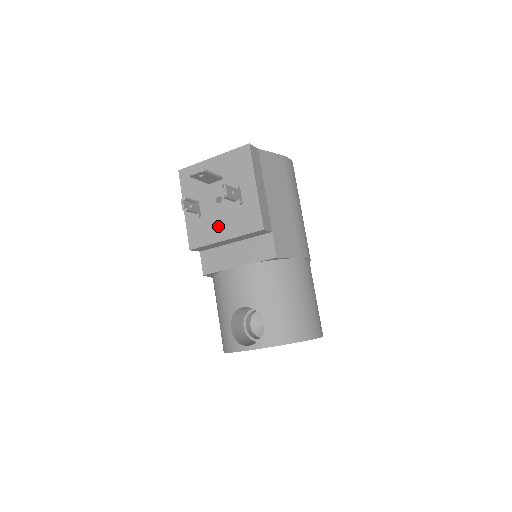
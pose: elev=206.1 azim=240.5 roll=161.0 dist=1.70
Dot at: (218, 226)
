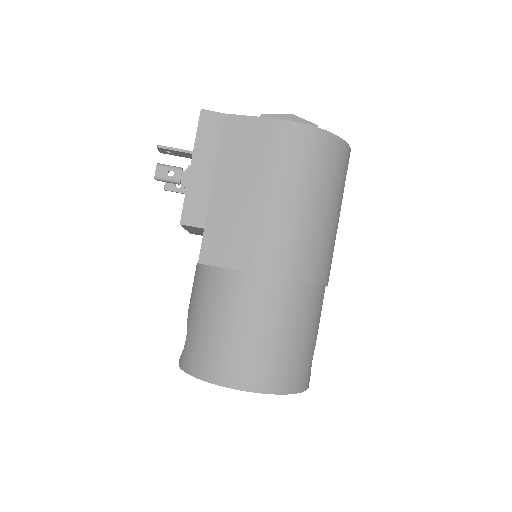
Dot at: occluded
